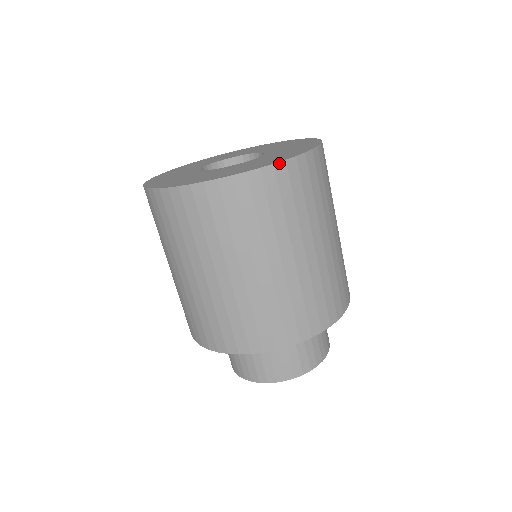
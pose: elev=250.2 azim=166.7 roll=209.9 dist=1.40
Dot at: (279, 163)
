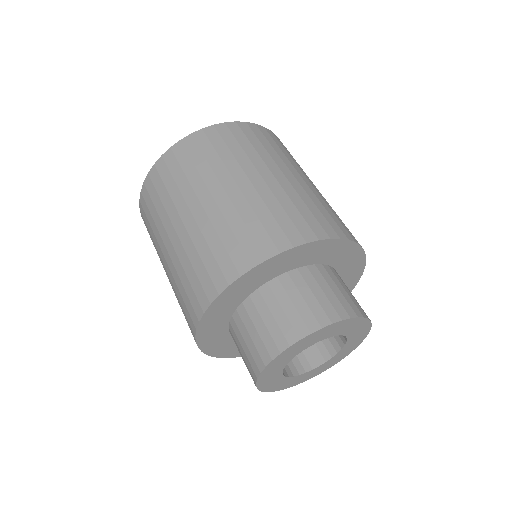
Dot at: (267, 129)
